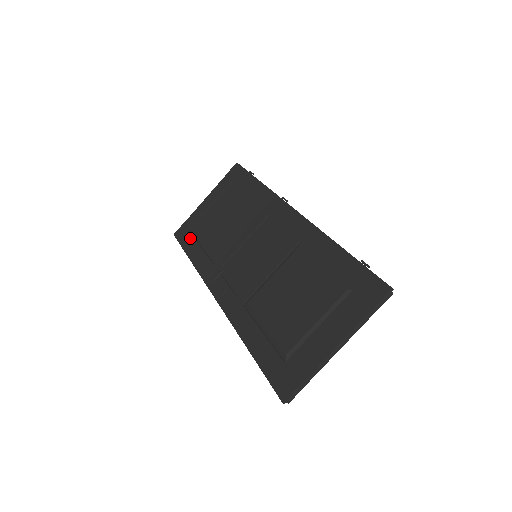
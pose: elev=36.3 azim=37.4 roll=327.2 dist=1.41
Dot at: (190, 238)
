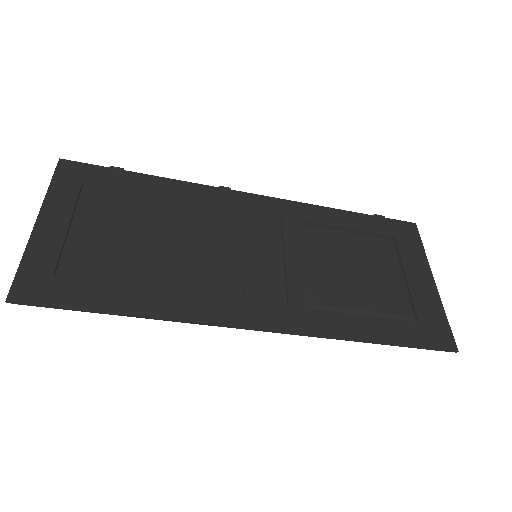
Dot at: (79, 286)
